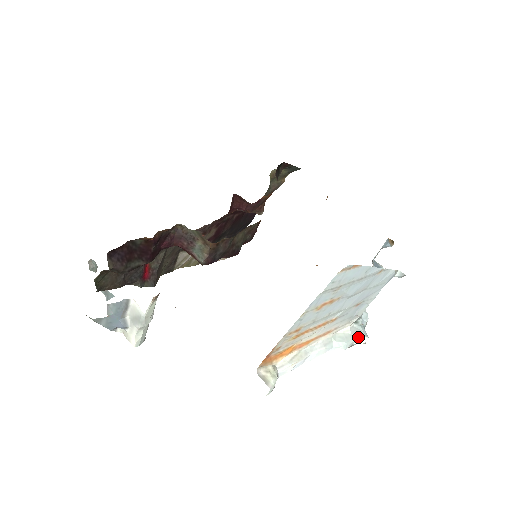
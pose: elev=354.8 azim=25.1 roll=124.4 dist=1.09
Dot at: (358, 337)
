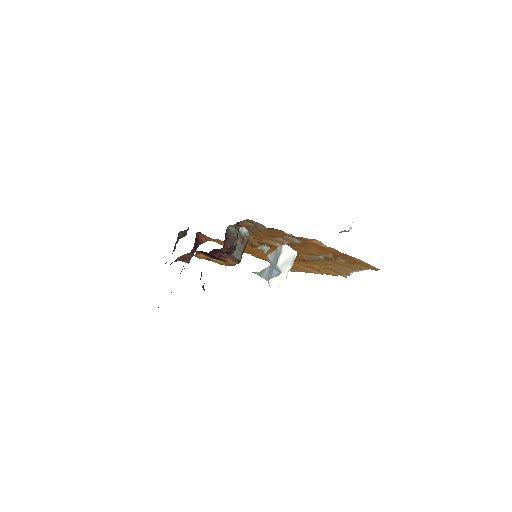
Dot at: occluded
